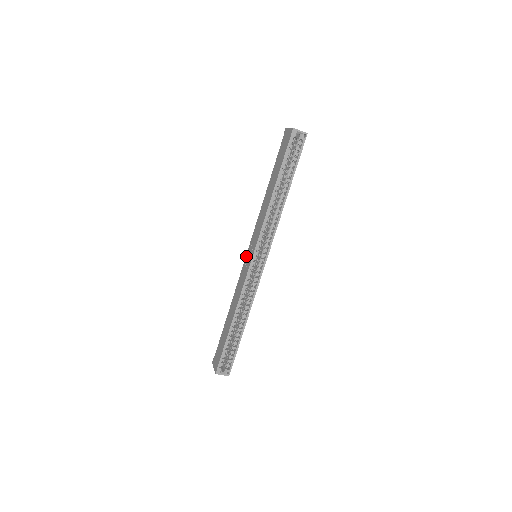
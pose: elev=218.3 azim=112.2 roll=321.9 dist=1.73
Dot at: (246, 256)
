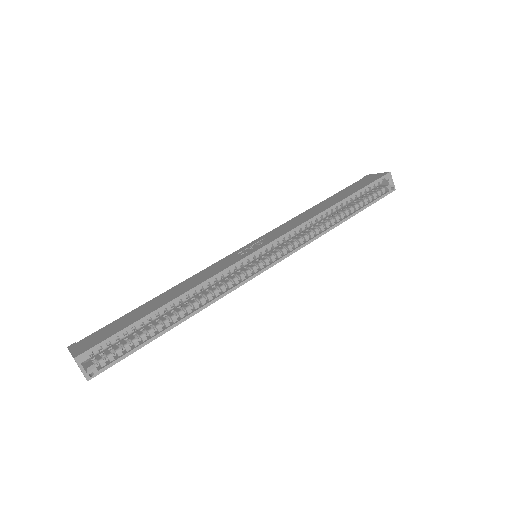
Dot at: (242, 247)
